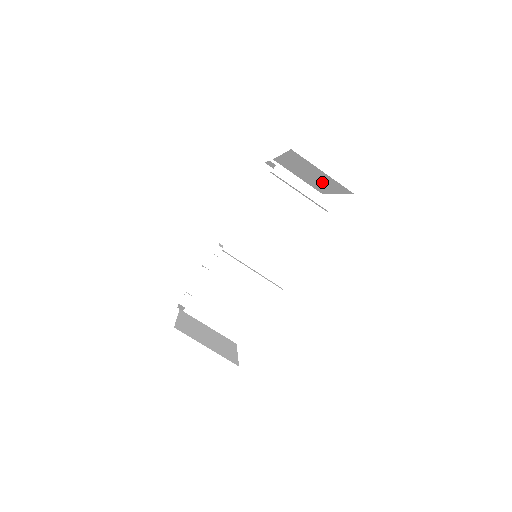
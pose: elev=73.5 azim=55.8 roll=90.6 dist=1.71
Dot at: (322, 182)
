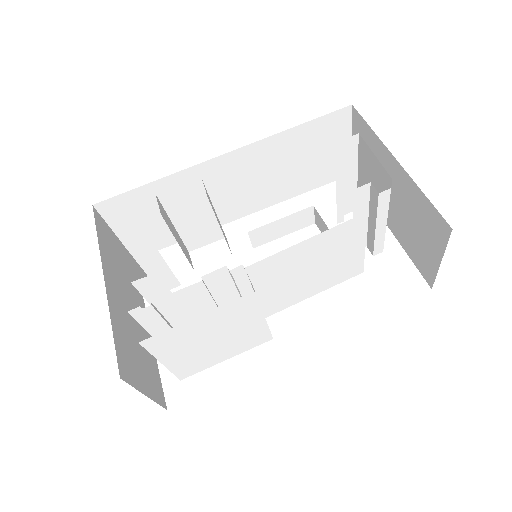
Dot at: (397, 218)
